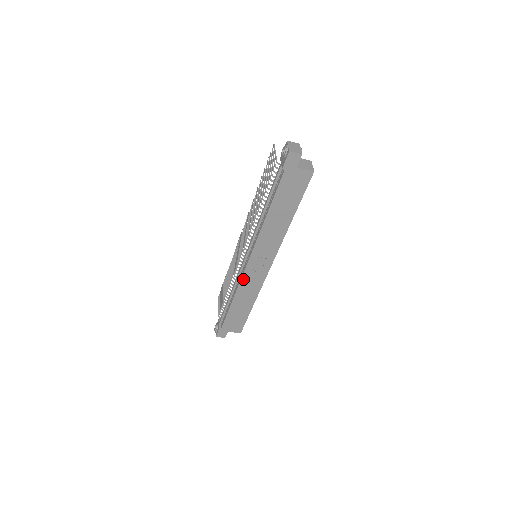
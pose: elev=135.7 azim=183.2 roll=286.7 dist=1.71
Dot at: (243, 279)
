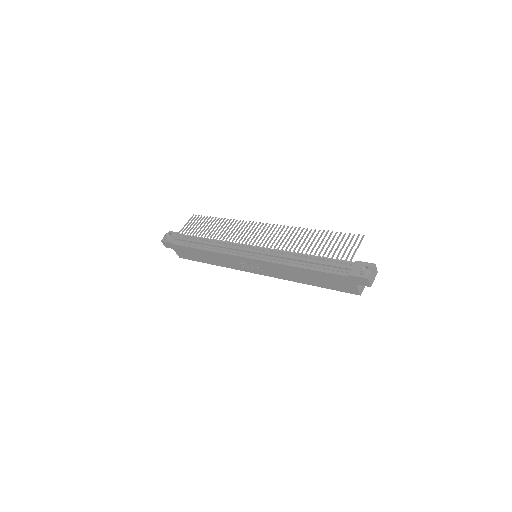
Dot at: (229, 256)
